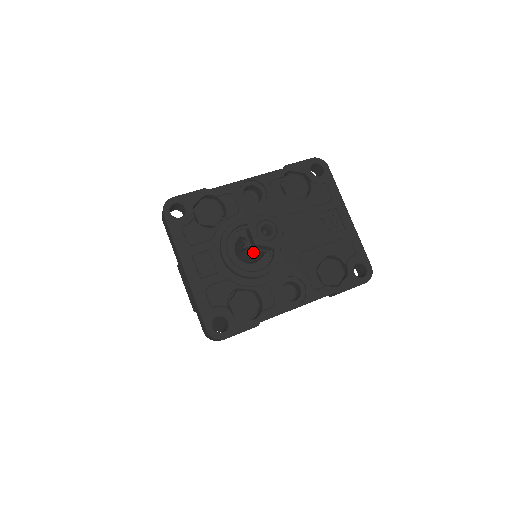
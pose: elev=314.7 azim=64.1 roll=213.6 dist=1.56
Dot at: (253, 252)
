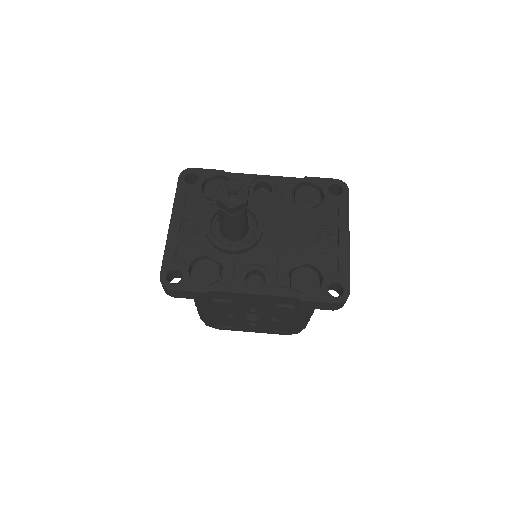
Dot at: (224, 218)
